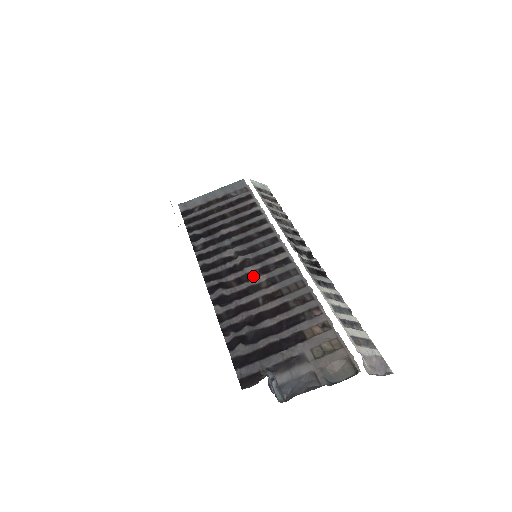
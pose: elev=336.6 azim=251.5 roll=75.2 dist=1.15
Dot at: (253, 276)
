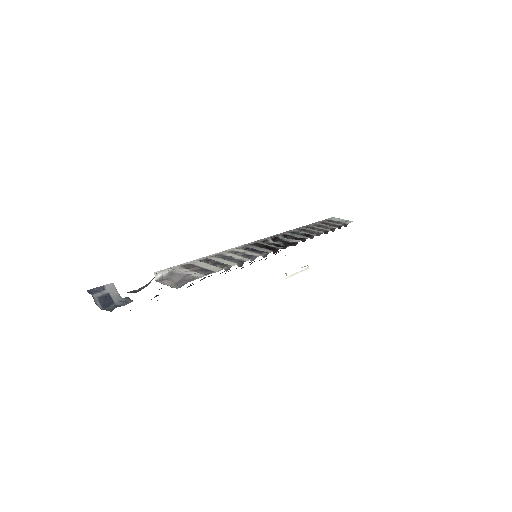
Dot at: occluded
